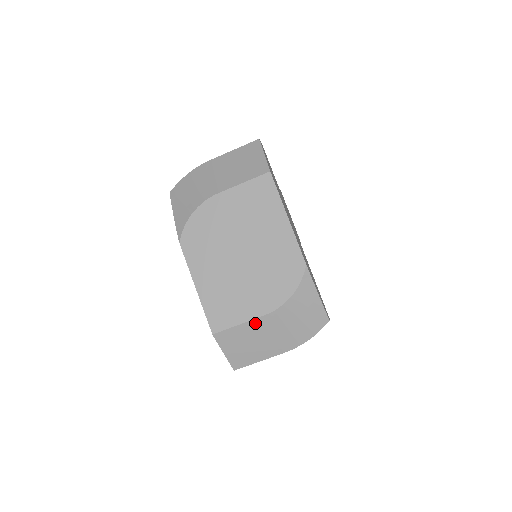
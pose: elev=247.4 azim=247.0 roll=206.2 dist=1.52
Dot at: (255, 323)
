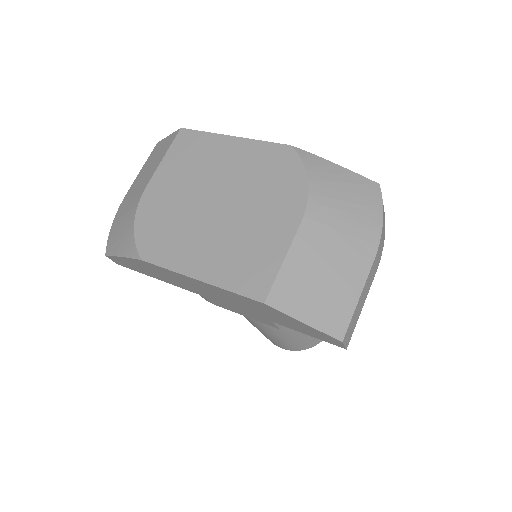
Dot at: (300, 243)
